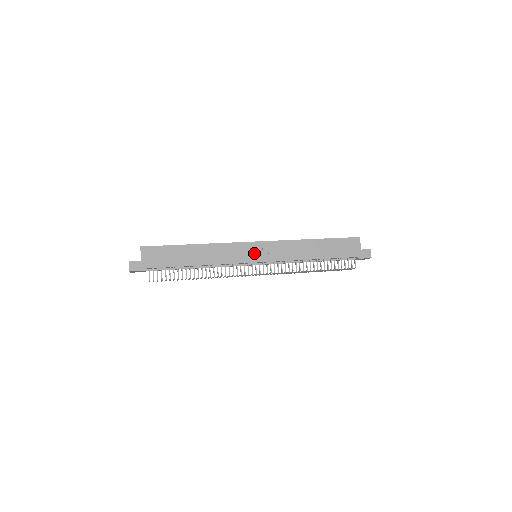
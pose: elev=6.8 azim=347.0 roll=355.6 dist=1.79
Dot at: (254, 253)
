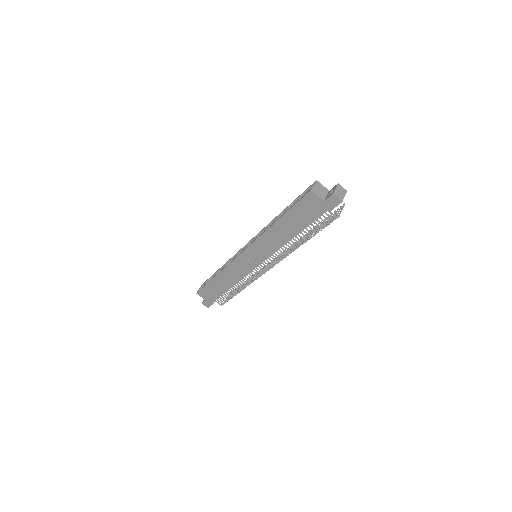
Dot at: (249, 261)
